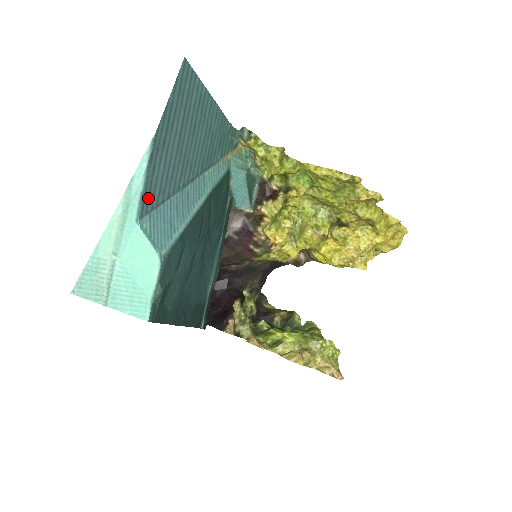
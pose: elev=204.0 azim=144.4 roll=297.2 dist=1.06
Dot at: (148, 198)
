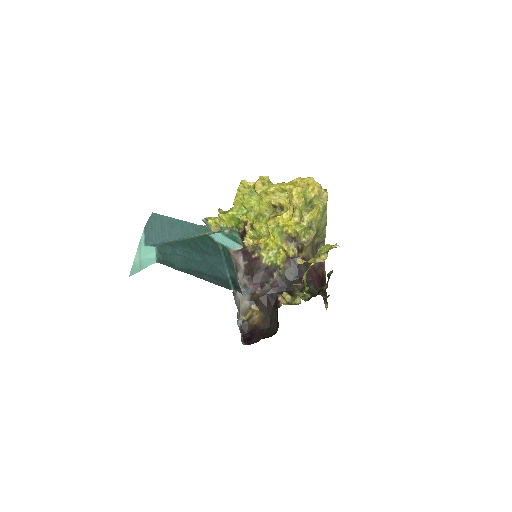
Dot at: (149, 241)
